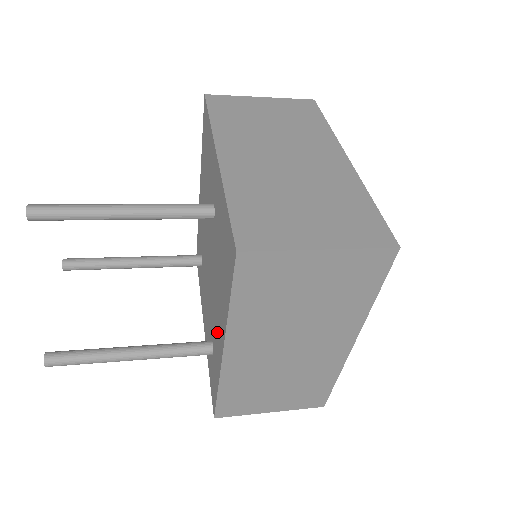
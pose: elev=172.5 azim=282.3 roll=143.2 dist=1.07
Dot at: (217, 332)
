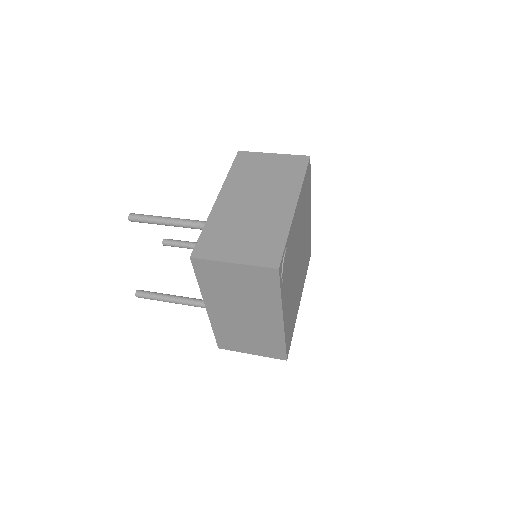
Dot at: occluded
